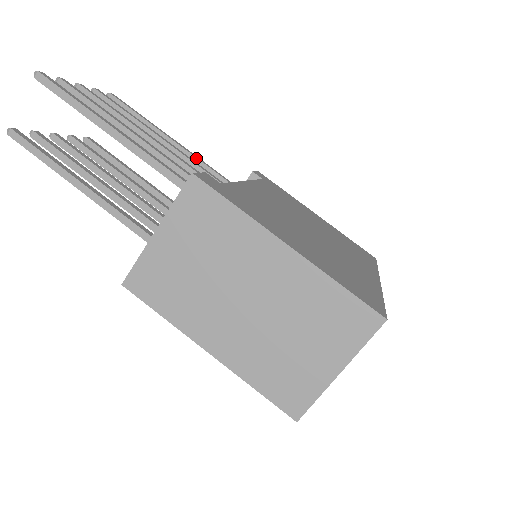
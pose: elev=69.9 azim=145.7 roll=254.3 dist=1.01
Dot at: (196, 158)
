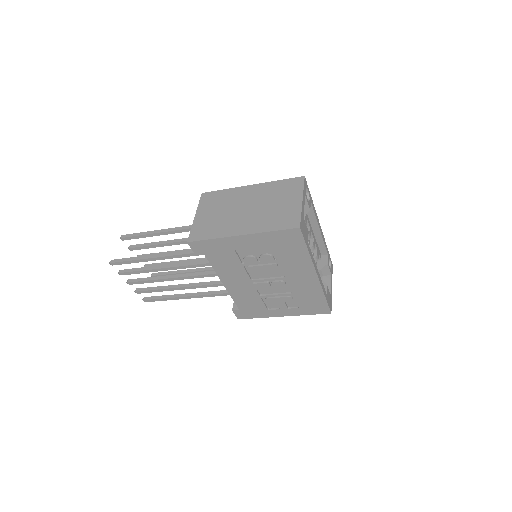
Dot at: (208, 267)
